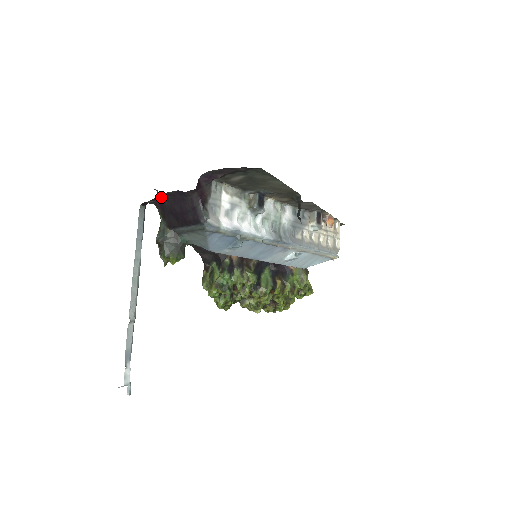
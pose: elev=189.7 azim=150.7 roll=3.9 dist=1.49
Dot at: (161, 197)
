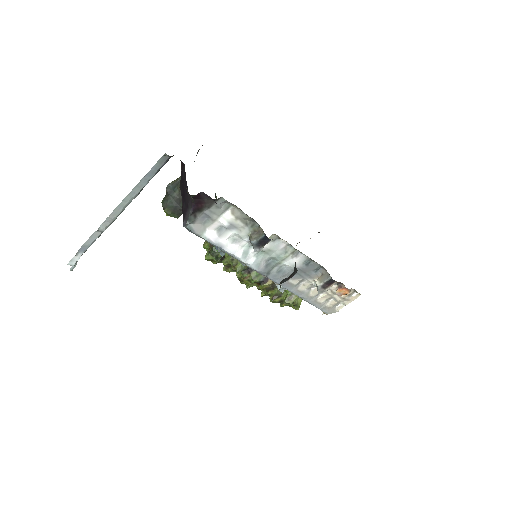
Dot at: (183, 164)
